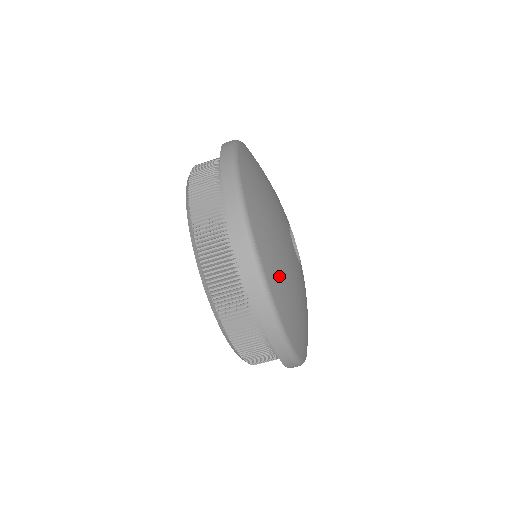
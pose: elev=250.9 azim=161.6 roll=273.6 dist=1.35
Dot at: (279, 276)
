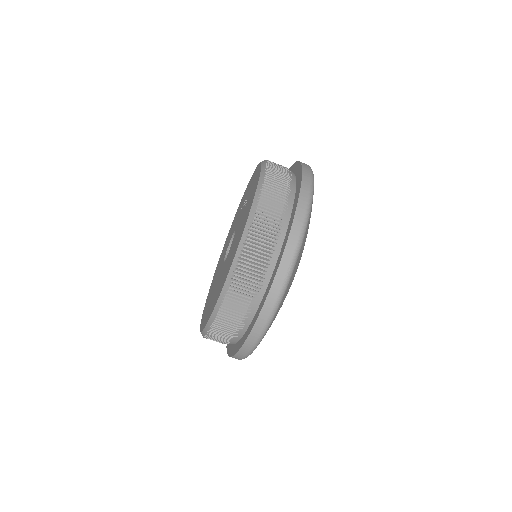
Dot at: occluded
